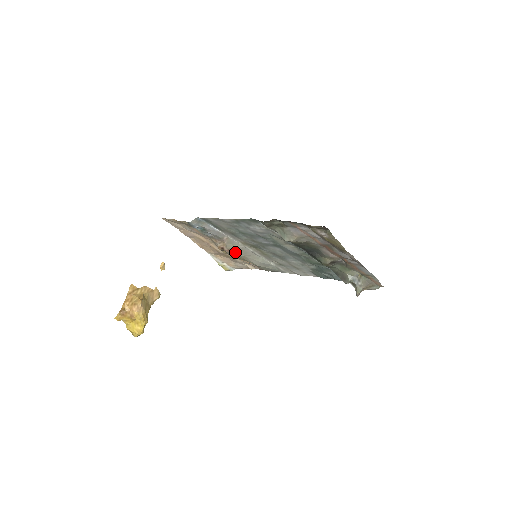
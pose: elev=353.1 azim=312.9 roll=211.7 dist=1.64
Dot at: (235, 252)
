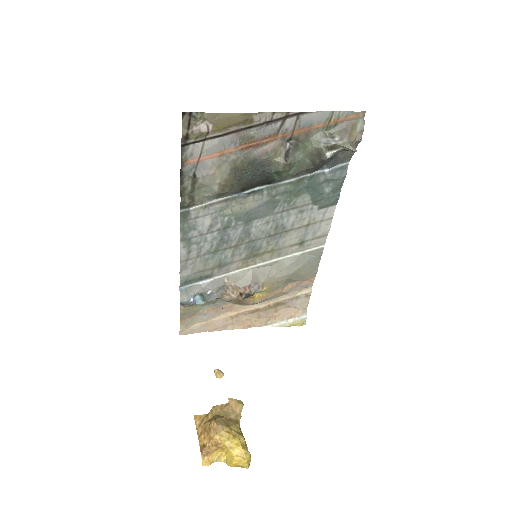
Dot at: (253, 283)
